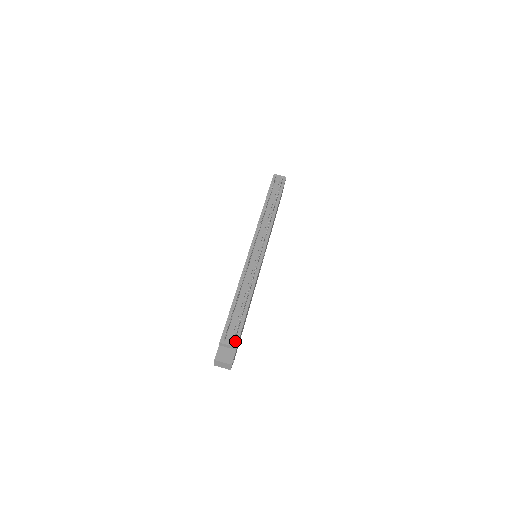
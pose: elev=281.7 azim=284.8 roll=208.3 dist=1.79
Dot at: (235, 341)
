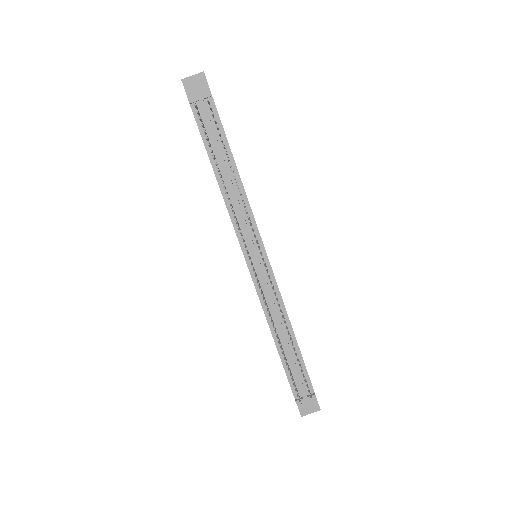
Dot at: (309, 389)
